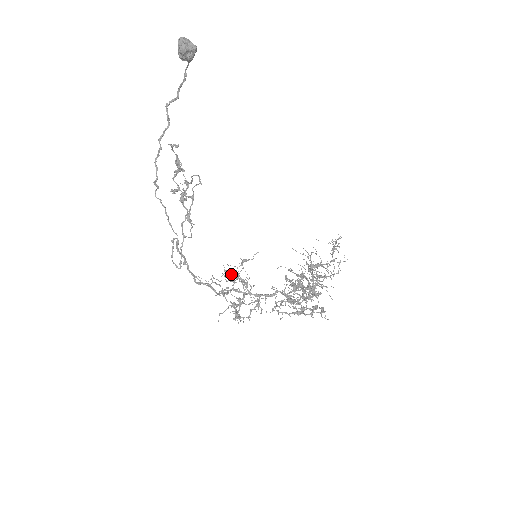
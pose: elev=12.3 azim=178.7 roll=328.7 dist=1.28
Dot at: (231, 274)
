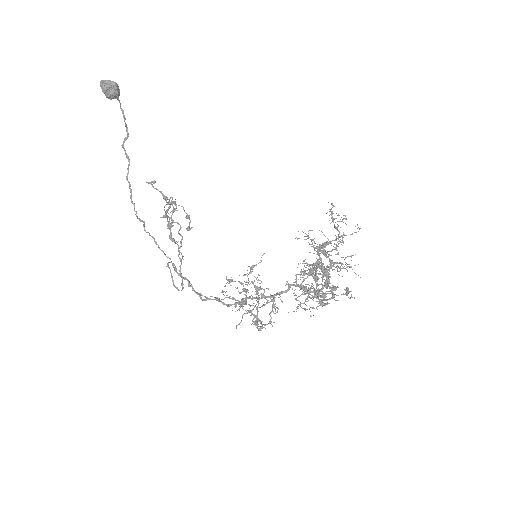
Dot at: (235, 281)
